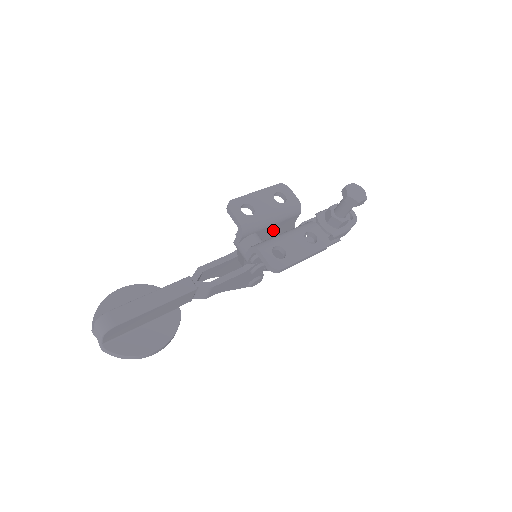
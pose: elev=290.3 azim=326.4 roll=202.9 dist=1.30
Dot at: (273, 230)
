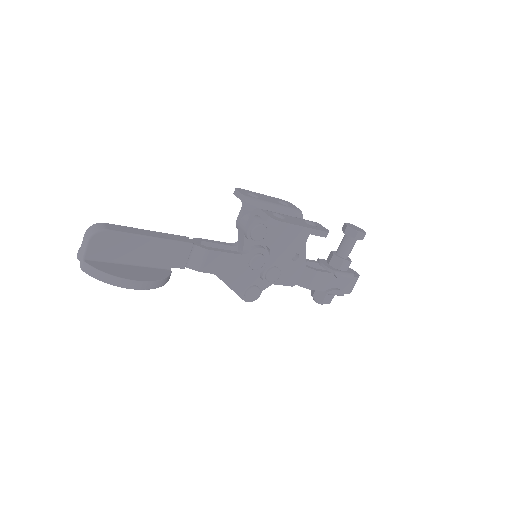
Dot at: occluded
